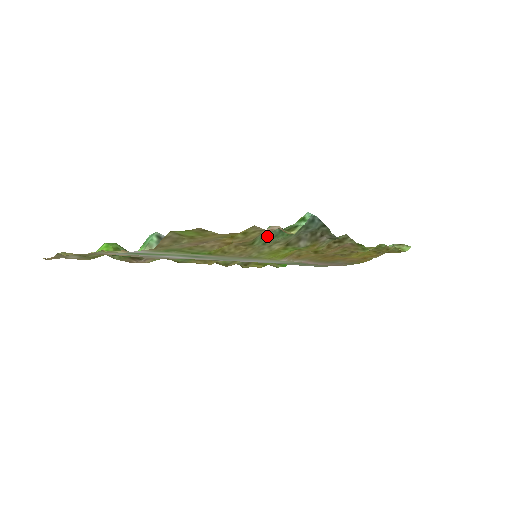
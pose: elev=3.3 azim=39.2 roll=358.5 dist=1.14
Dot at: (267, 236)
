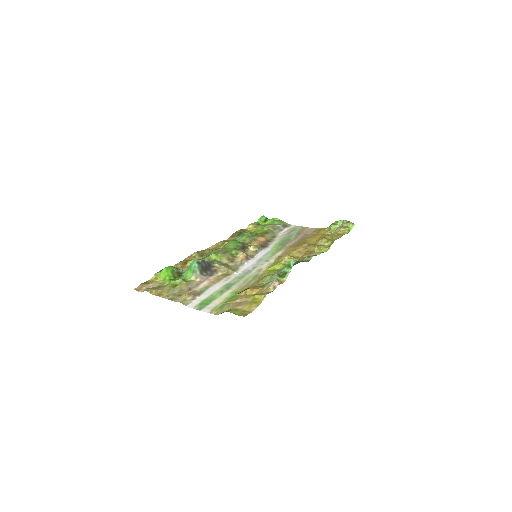
Dot at: occluded
